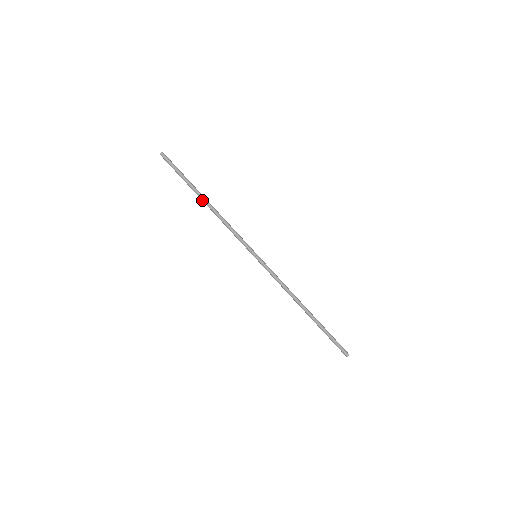
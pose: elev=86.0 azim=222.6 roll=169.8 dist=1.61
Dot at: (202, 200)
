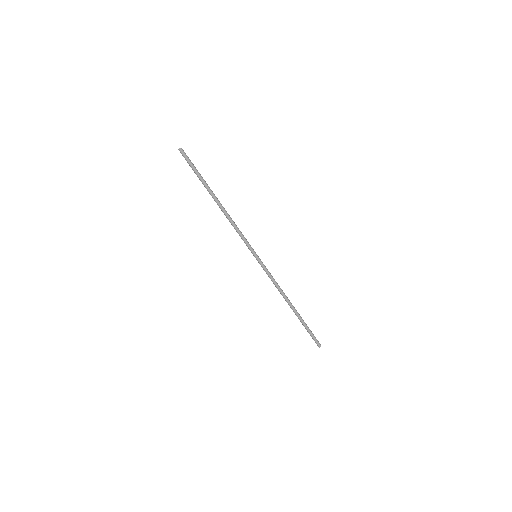
Dot at: (214, 199)
